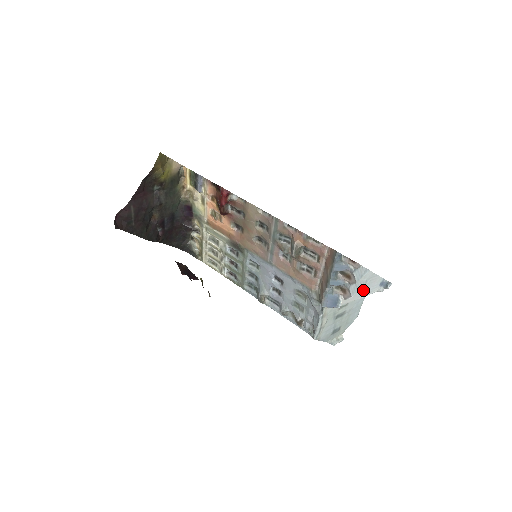
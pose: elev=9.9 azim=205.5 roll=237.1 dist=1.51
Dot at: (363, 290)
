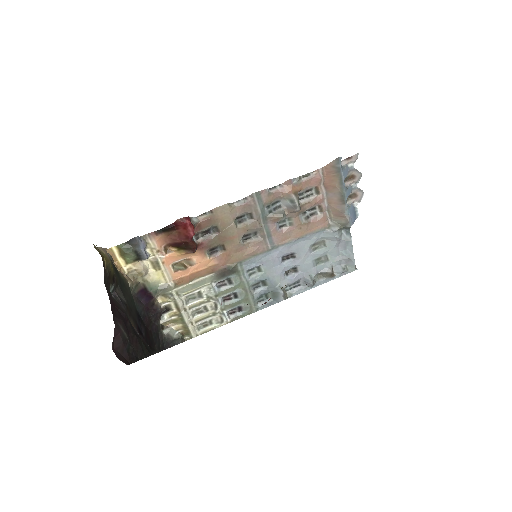
Dot at: occluded
